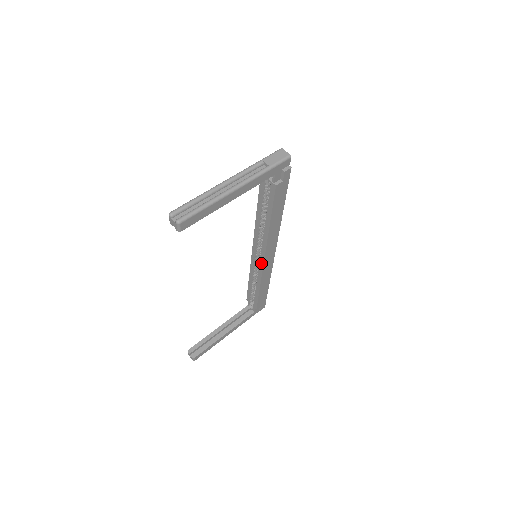
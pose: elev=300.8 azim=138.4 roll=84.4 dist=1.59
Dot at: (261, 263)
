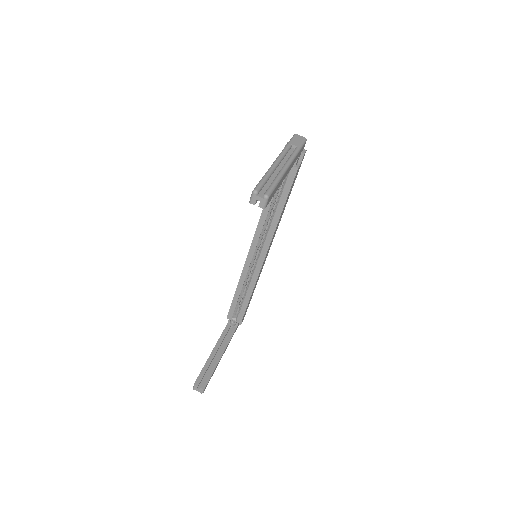
Dot at: (260, 263)
